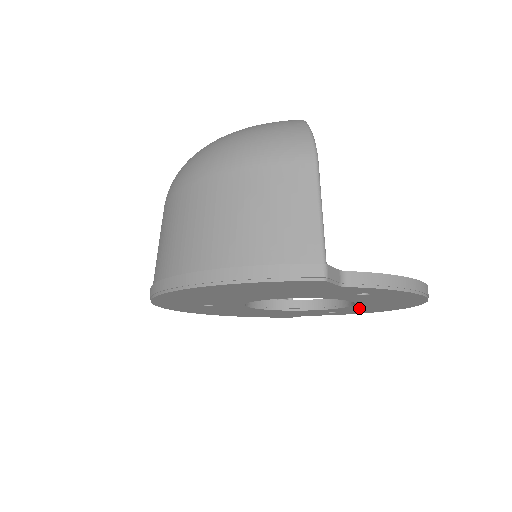
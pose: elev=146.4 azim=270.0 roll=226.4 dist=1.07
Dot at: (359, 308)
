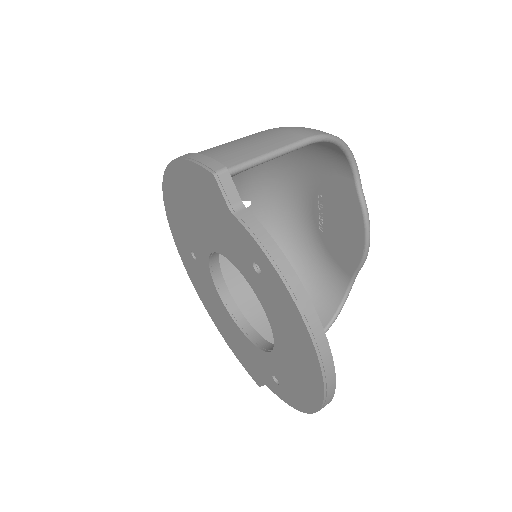
Dot at: (285, 367)
